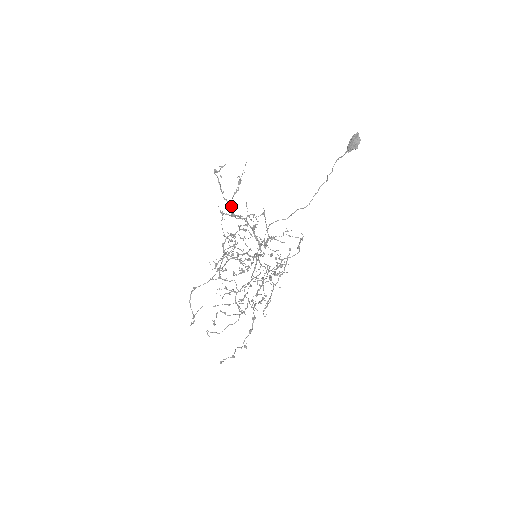
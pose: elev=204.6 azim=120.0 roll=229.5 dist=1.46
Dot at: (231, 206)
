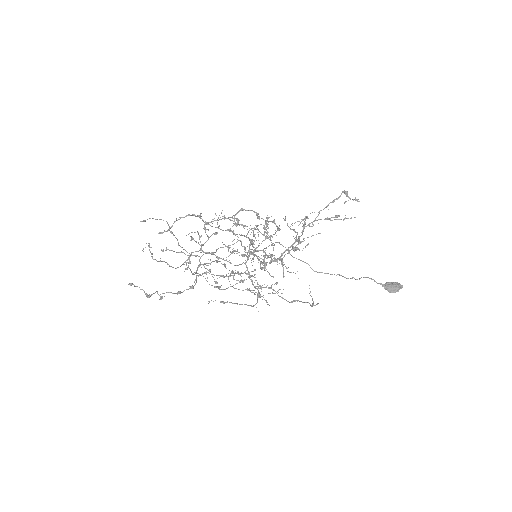
Dot at: (313, 221)
